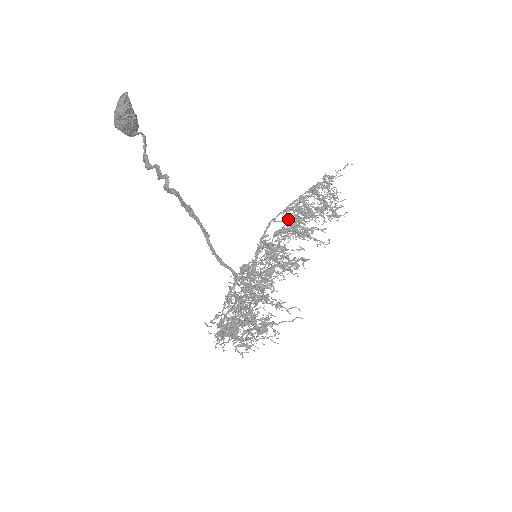
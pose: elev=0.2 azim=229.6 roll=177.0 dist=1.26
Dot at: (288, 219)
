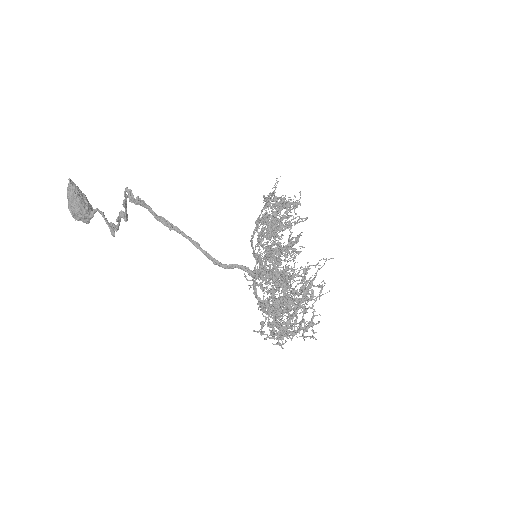
Dot at: (261, 223)
